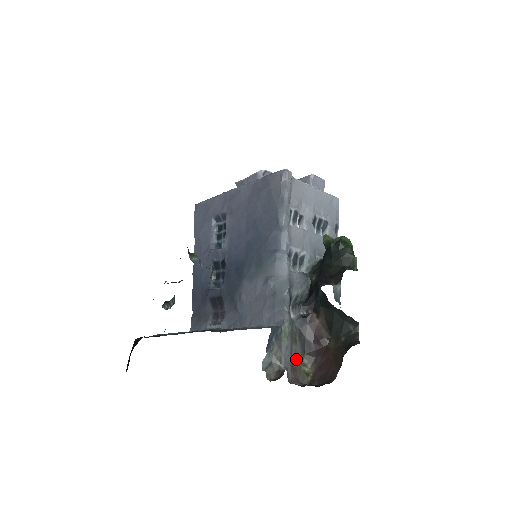
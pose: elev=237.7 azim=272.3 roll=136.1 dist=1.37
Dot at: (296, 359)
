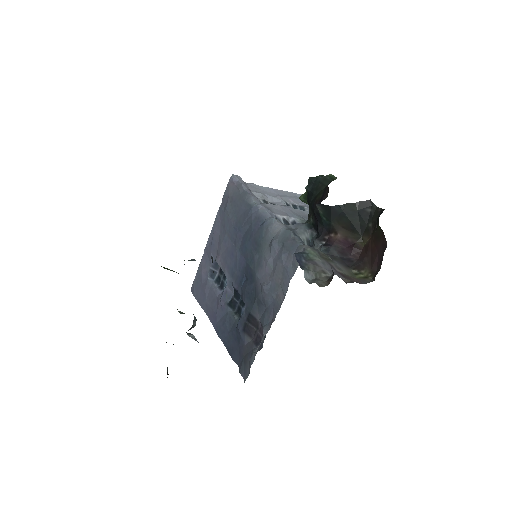
Dot at: (343, 273)
